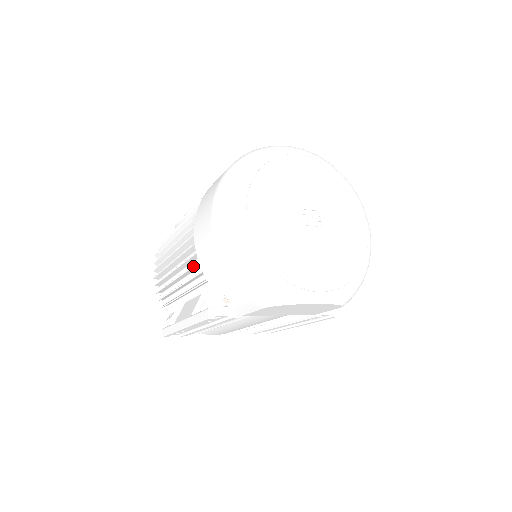
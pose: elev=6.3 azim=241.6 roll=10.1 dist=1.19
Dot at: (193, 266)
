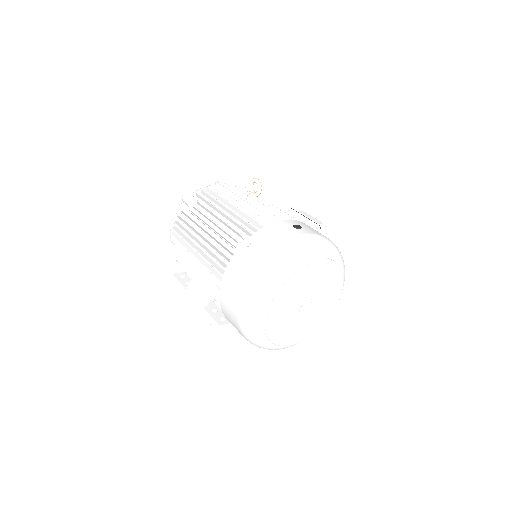
Dot at: occluded
